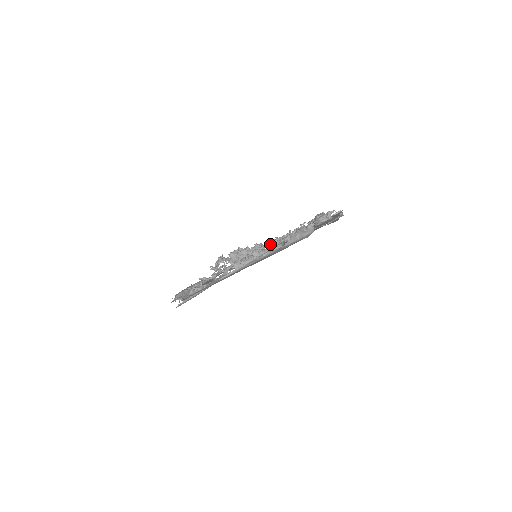
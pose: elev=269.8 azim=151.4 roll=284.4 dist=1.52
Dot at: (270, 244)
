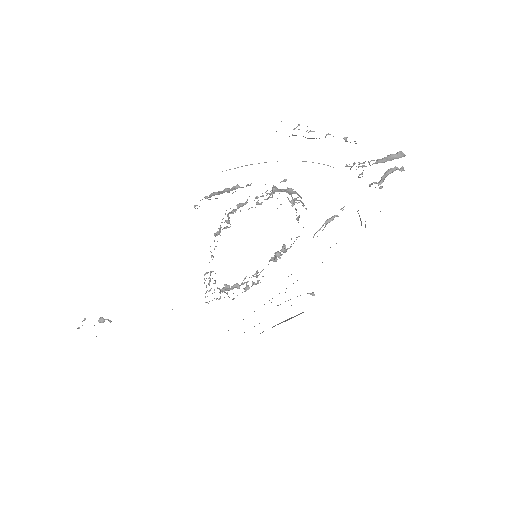
Dot at: occluded
